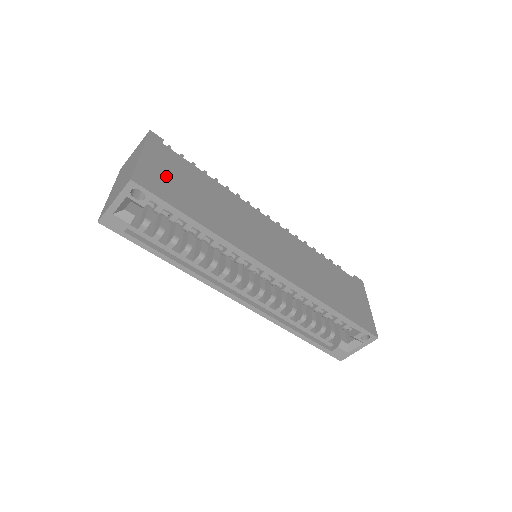
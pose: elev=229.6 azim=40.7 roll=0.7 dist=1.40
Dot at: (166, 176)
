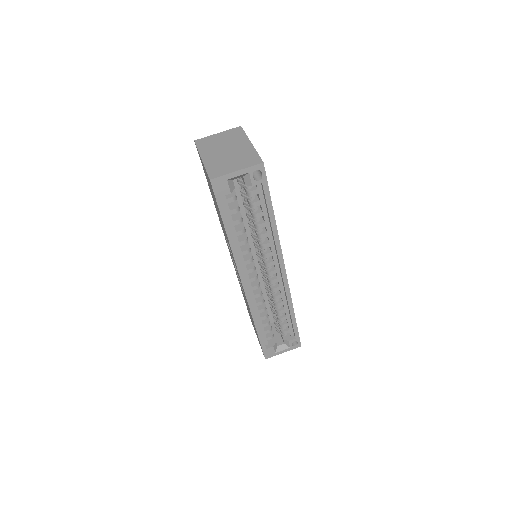
Dot at: occluded
